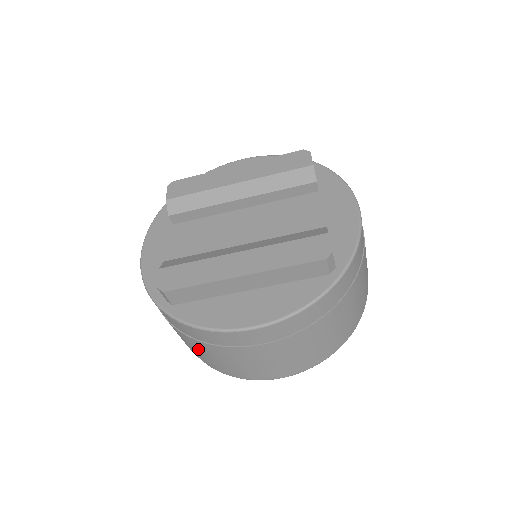
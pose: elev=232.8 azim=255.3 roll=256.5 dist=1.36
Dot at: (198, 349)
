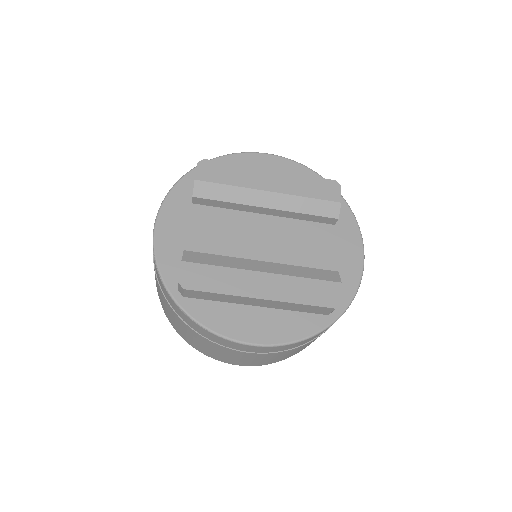
Dot at: (185, 330)
